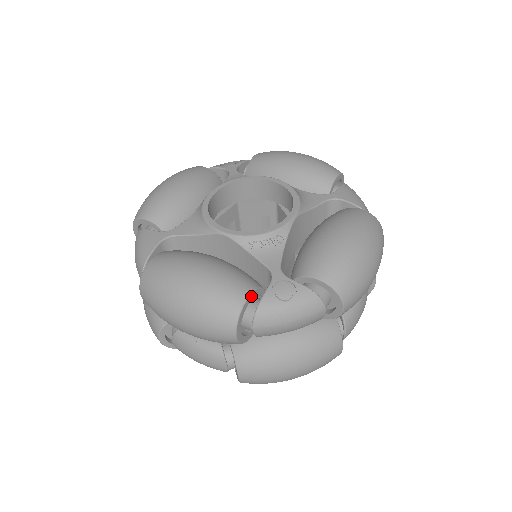
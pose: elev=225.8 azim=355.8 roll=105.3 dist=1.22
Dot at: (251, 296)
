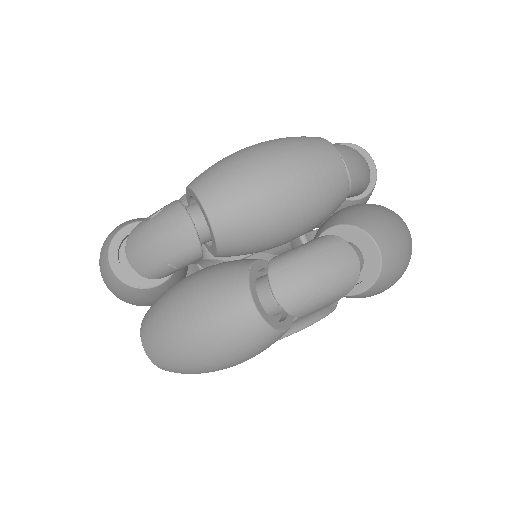
Dot at: (135, 225)
